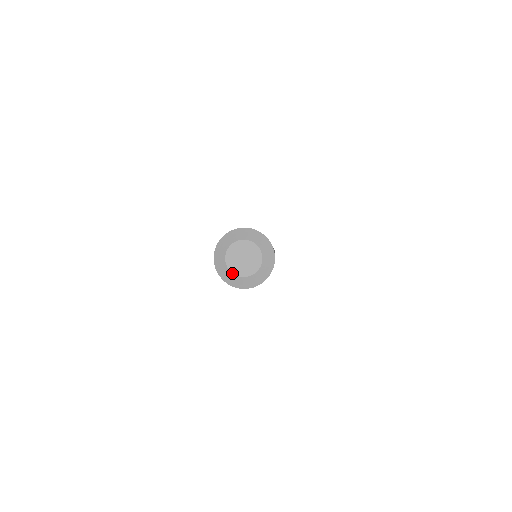
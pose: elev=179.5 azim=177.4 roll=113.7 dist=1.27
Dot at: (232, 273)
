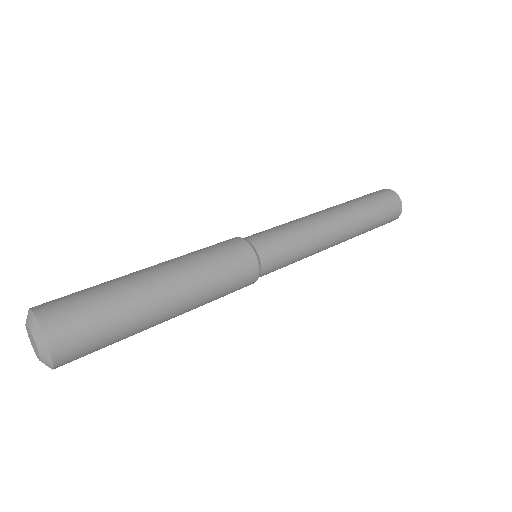
Dot at: (27, 331)
